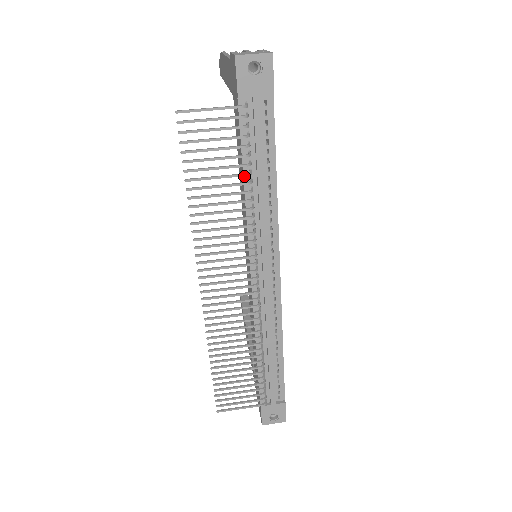
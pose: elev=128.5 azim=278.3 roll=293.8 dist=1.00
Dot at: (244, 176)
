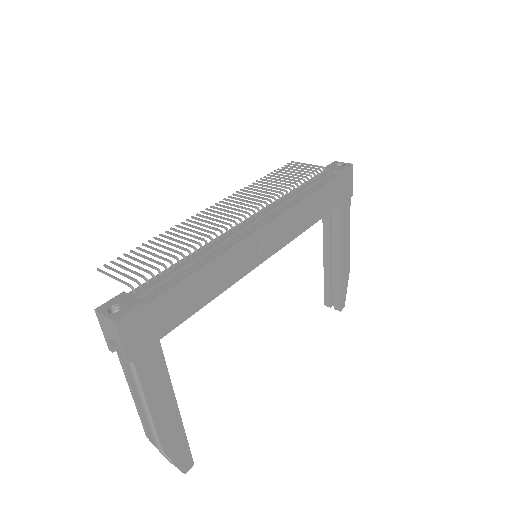
Dot at: (297, 188)
